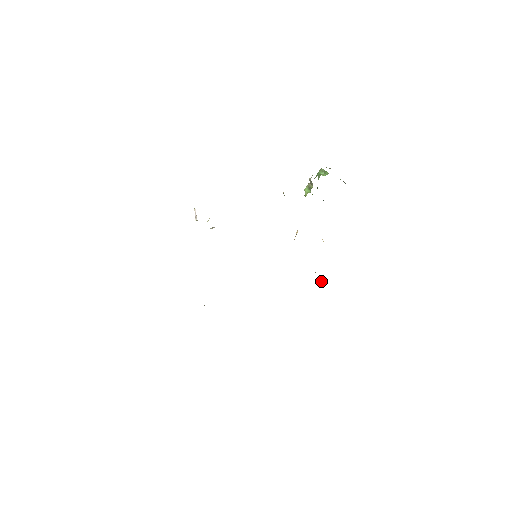
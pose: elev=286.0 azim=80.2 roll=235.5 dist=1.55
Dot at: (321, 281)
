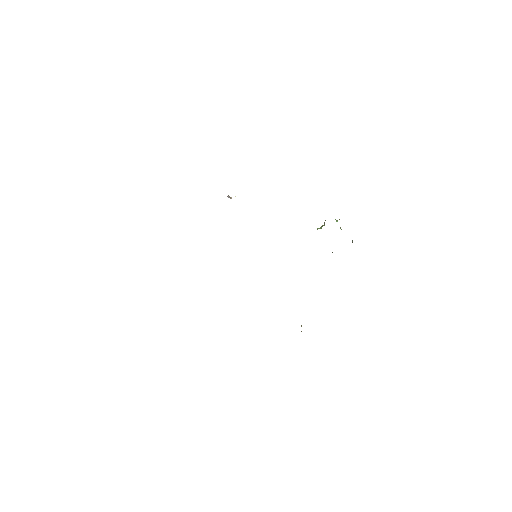
Dot at: occluded
